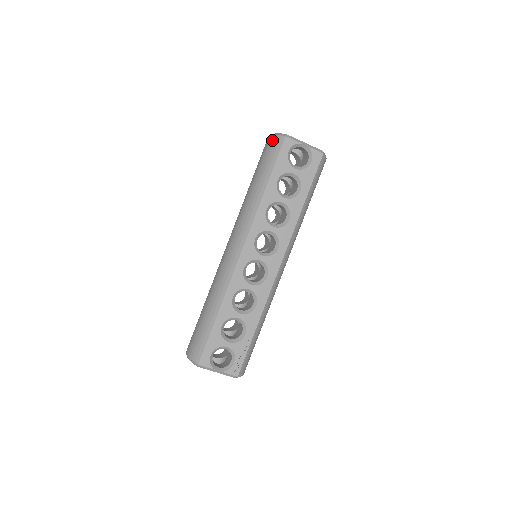
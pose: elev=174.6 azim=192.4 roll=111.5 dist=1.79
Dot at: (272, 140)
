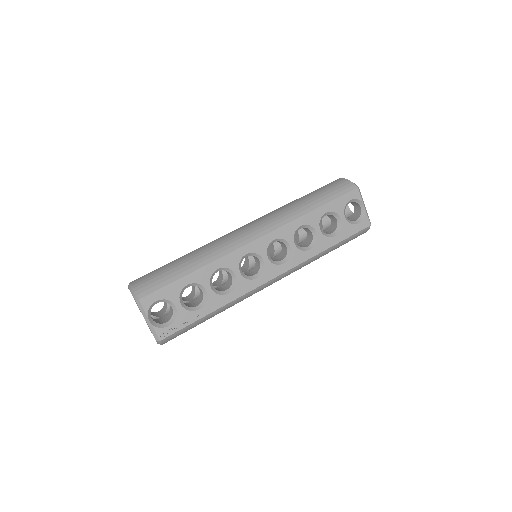
Dot at: (344, 182)
